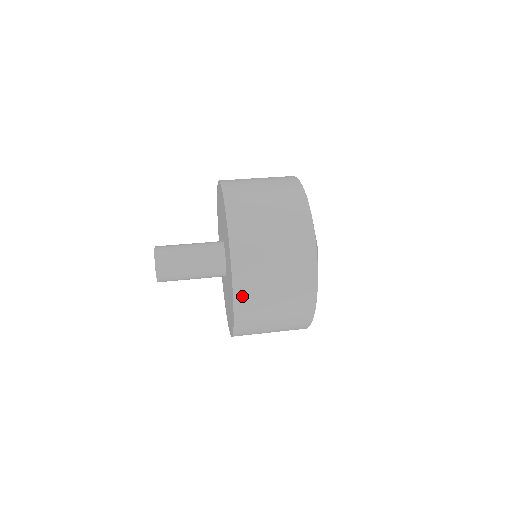
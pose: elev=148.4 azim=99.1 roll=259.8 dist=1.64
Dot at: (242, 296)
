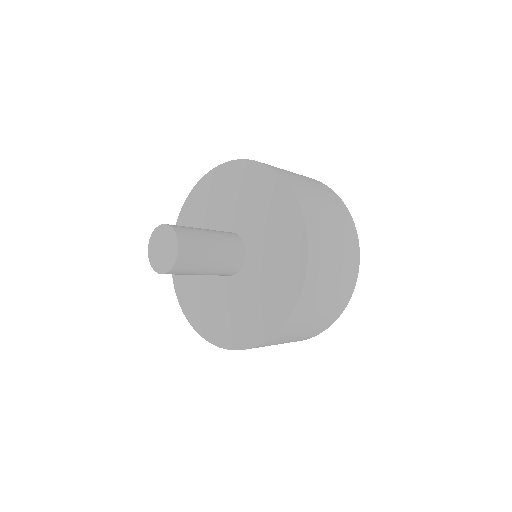
Dot at: (308, 289)
